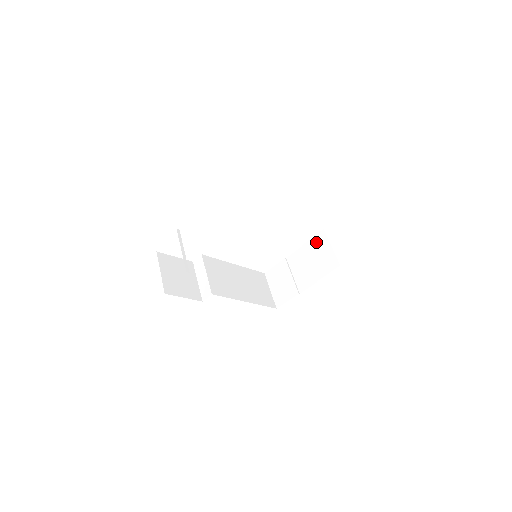
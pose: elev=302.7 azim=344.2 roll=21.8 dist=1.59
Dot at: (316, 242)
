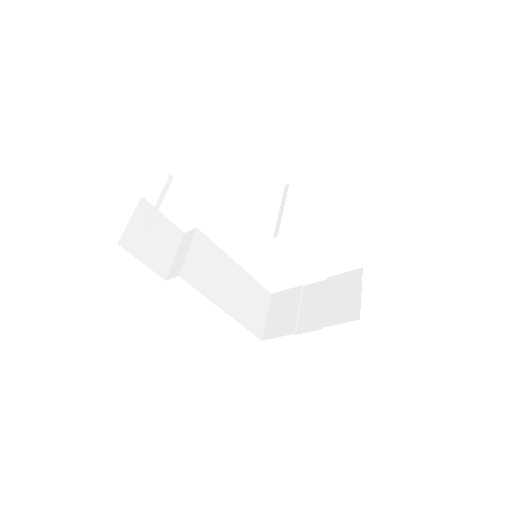
Dot at: (346, 279)
